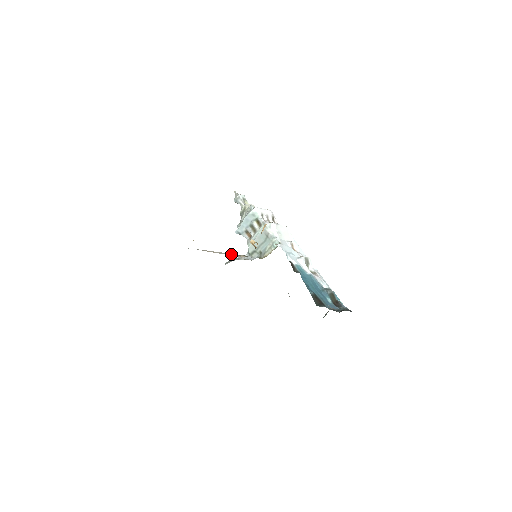
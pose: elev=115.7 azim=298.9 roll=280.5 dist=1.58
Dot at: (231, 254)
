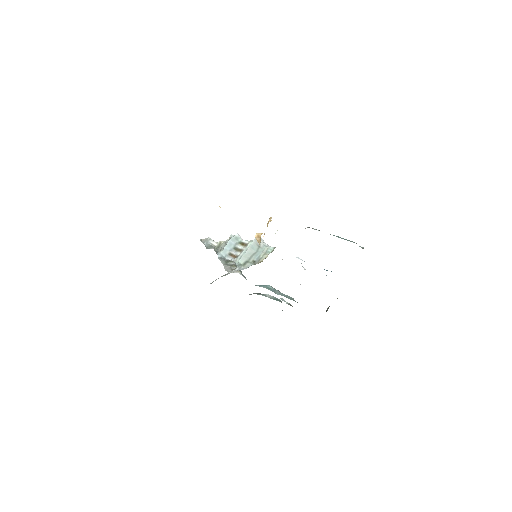
Dot at: occluded
